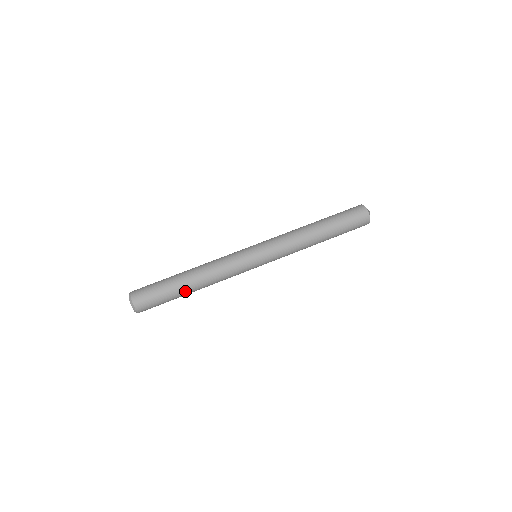
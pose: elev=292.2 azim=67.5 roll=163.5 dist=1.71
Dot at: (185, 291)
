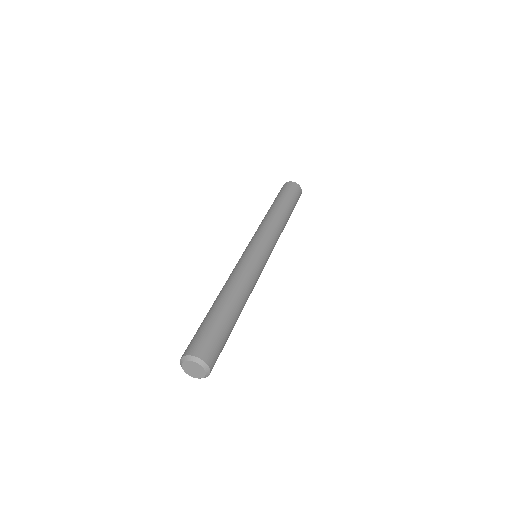
Dot at: (236, 318)
